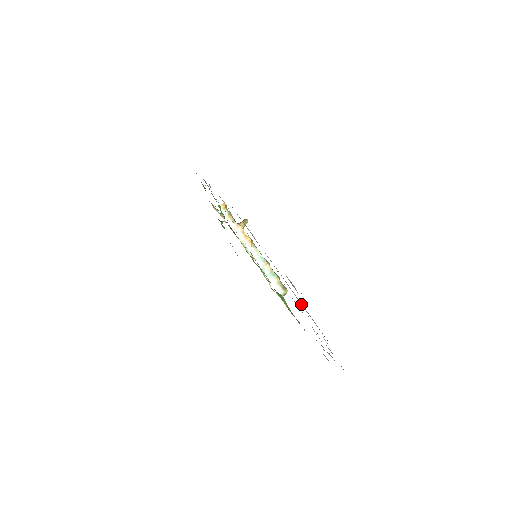
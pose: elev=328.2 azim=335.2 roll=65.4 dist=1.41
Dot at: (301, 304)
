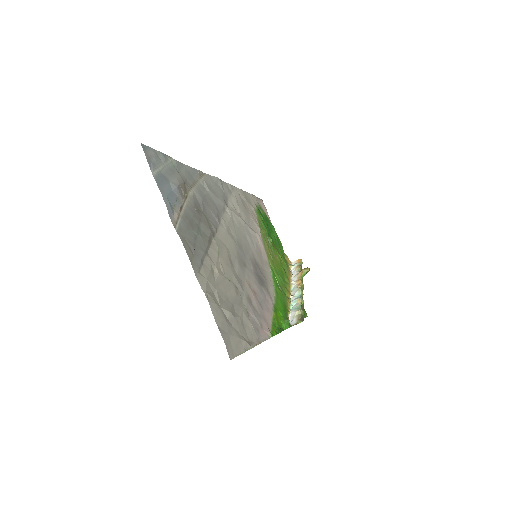
Dot at: (181, 209)
